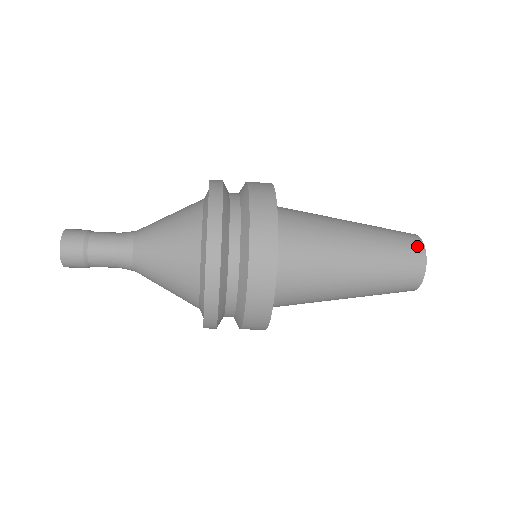
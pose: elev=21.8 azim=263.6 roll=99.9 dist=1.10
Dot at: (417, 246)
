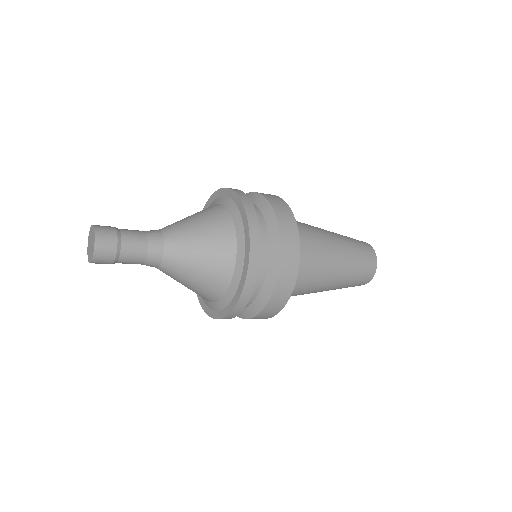
Dot at: (373, 267)
